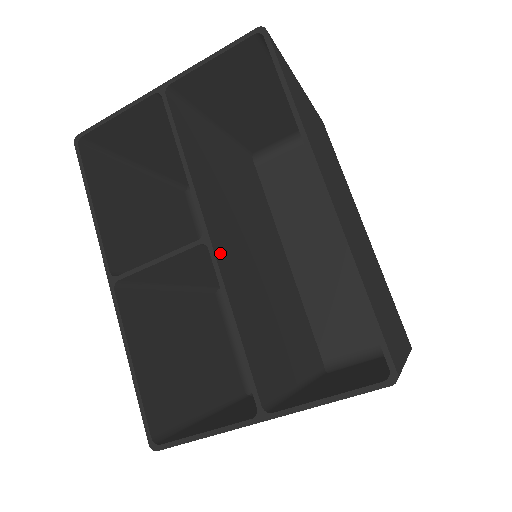
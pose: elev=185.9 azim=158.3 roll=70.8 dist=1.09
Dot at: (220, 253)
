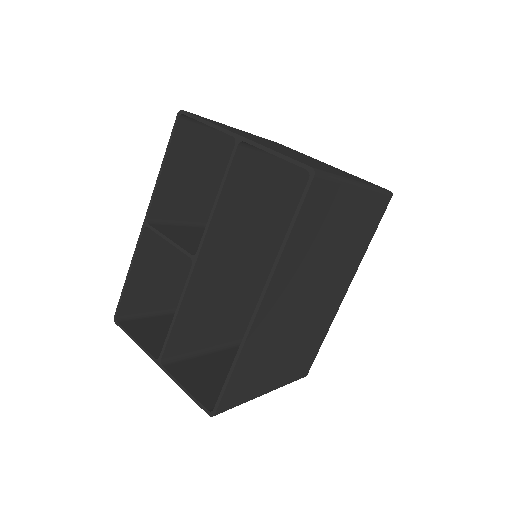
Dot at: (200, 269)
